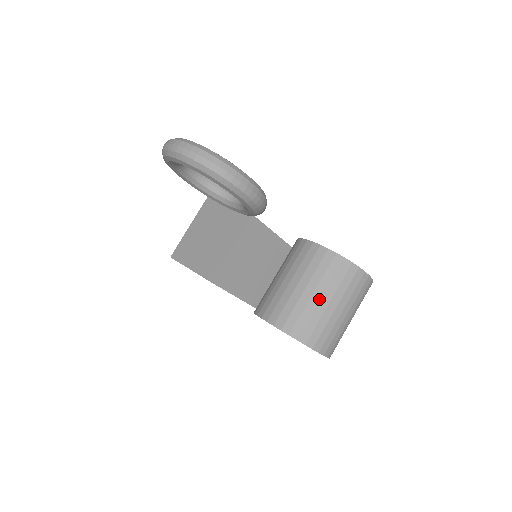
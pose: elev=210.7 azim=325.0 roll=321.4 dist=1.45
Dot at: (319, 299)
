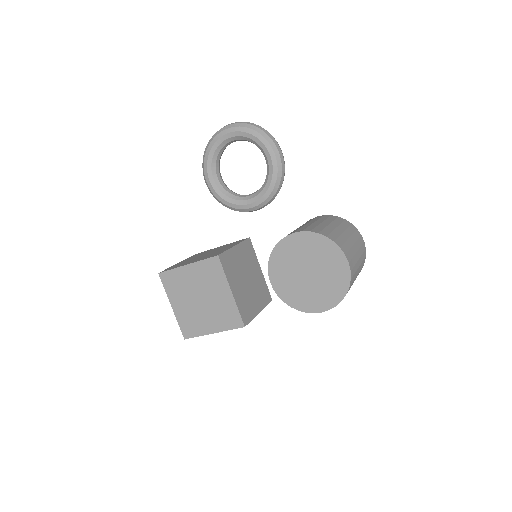
Dot at: (335, 227)
